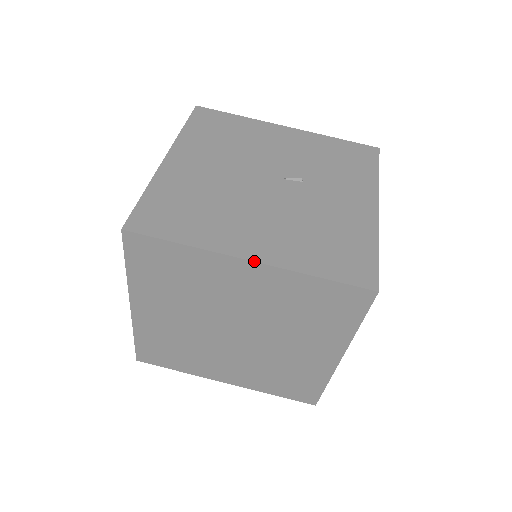
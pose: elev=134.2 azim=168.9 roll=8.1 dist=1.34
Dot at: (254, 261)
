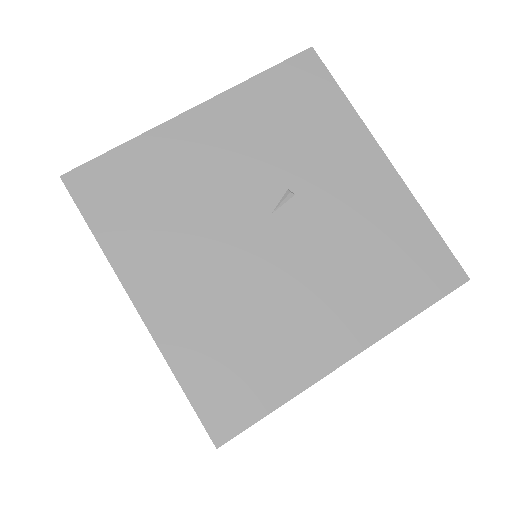
Dot at: occluded
